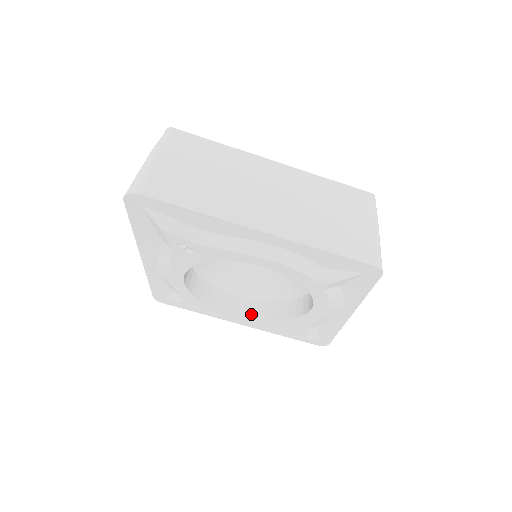
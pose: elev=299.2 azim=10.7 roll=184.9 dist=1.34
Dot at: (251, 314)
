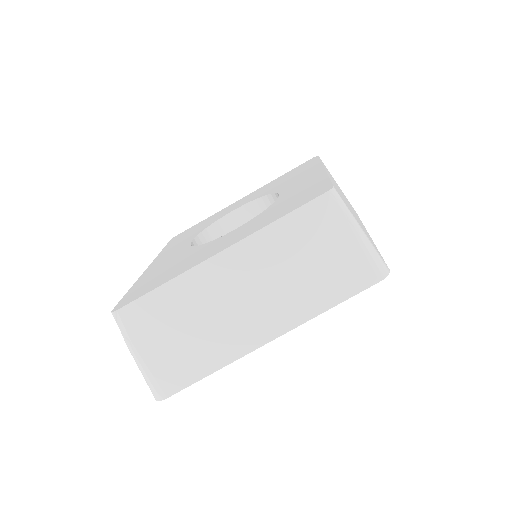
Dot at: occluded
